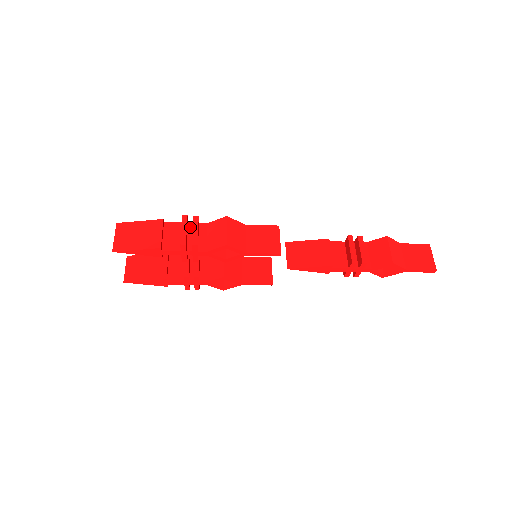
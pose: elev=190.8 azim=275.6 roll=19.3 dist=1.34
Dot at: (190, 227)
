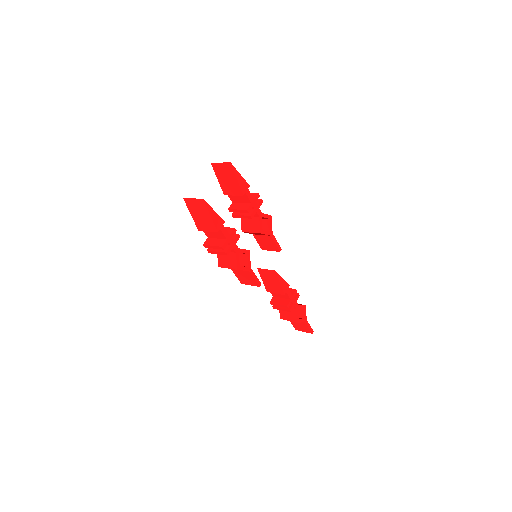
Dot at: occluded
